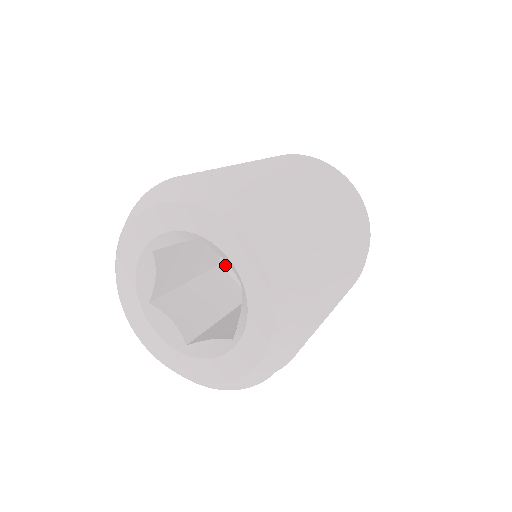
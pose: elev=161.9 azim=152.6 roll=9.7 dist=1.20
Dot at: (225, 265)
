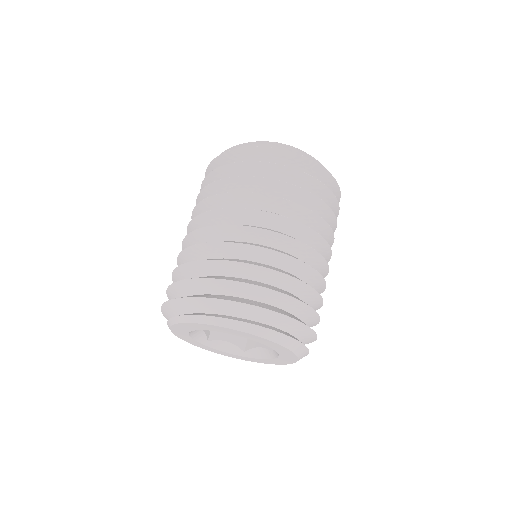
Dot at: occluded
